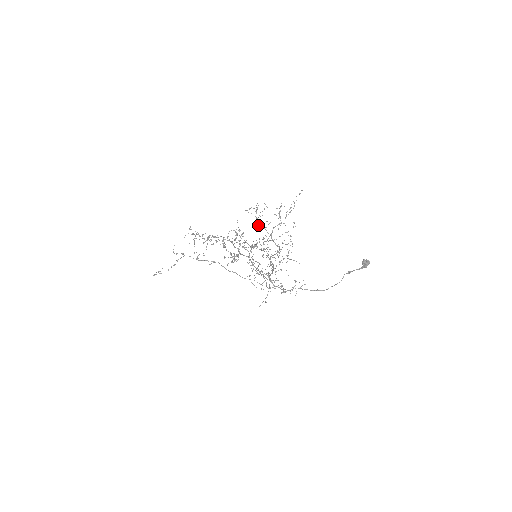
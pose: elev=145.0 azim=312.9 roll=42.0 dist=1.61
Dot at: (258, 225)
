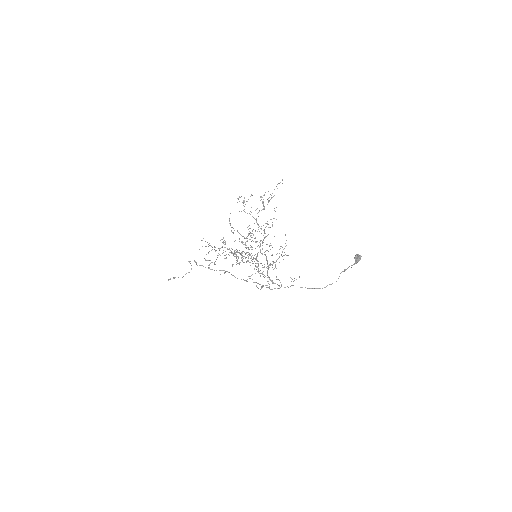
Dot at: (245, 212)
